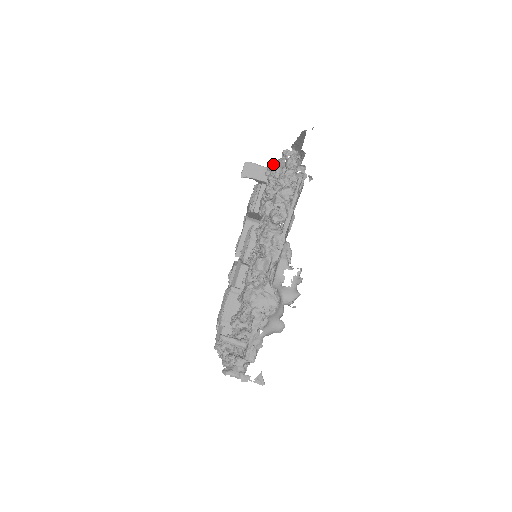
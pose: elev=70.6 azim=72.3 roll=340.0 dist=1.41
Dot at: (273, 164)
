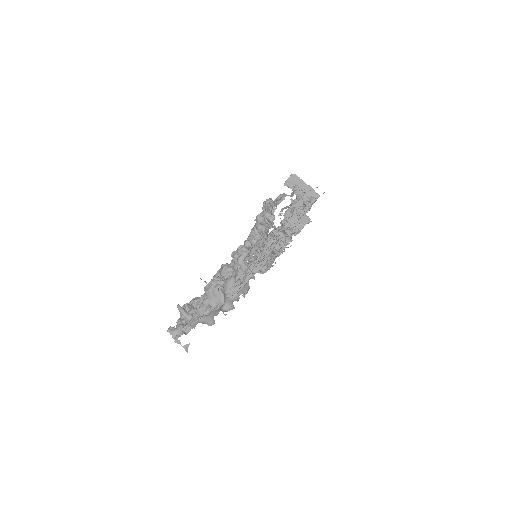
Dot at: (278, 196)
